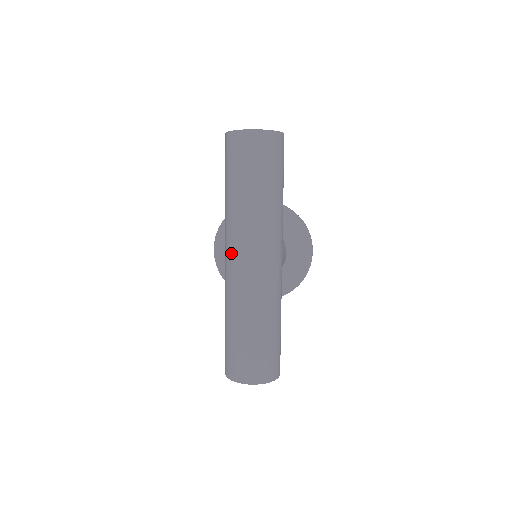
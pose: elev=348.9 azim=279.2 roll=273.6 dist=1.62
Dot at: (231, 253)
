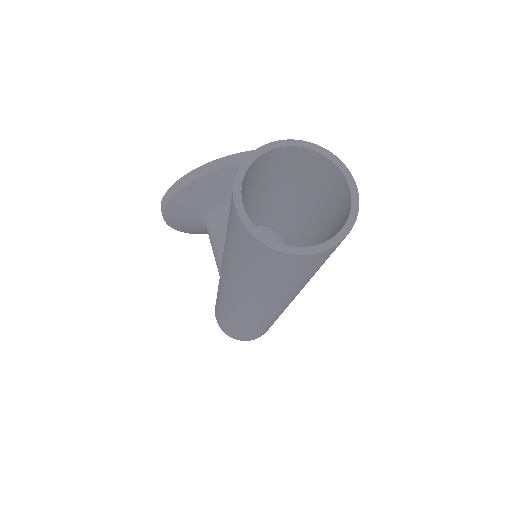
Dot at: (246, 308)
